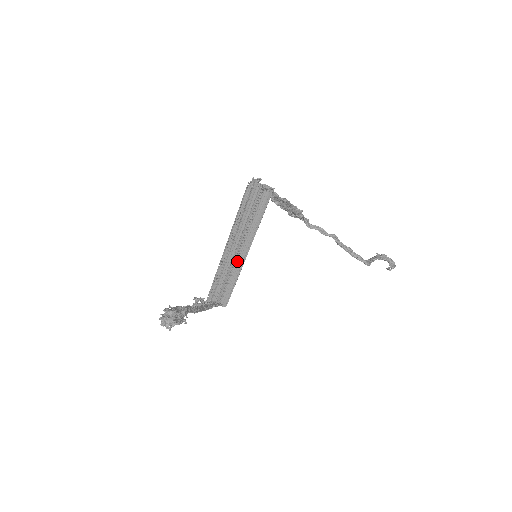
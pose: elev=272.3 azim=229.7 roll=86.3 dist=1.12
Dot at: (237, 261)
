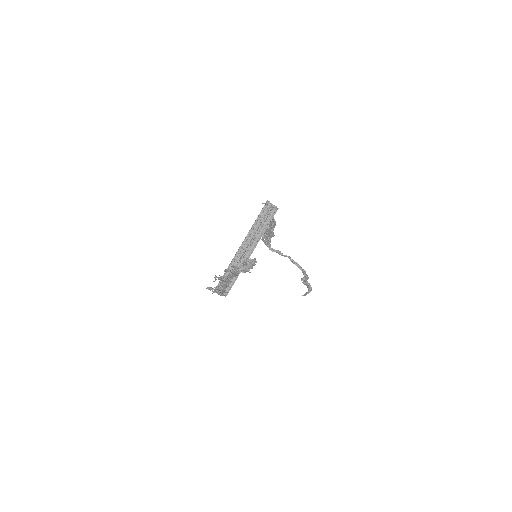
Dot at: (243, 259)
